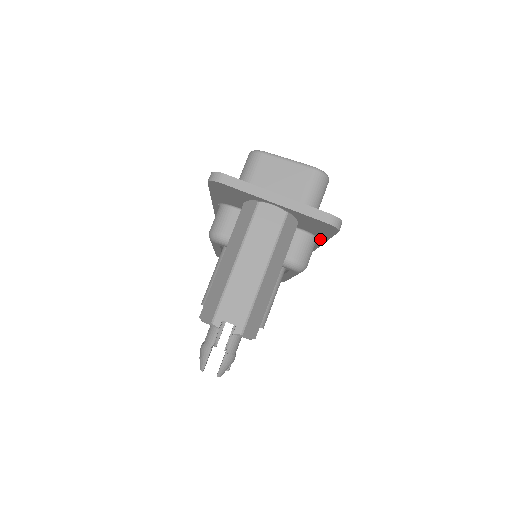
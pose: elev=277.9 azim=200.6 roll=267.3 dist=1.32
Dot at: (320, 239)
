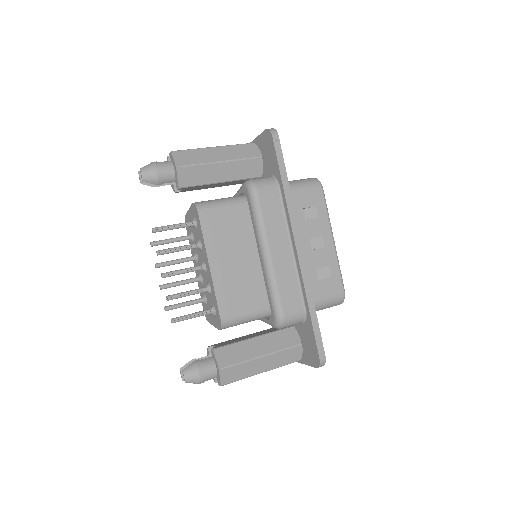
Dot at: (280, 182)
